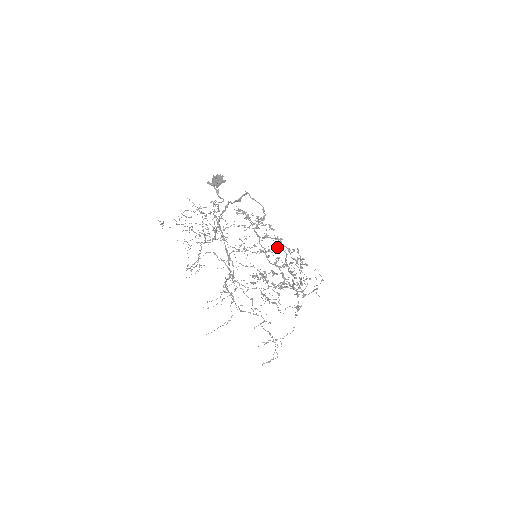
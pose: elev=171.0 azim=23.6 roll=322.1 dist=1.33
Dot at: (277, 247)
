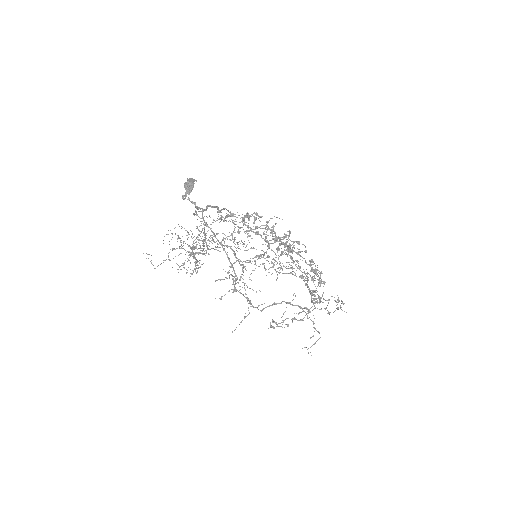
Dot at: (272, 233)
